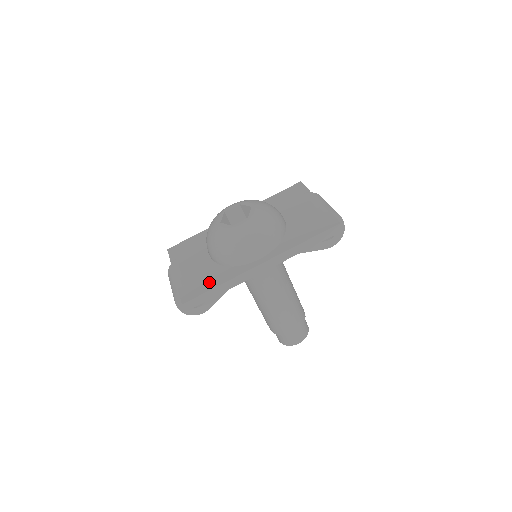
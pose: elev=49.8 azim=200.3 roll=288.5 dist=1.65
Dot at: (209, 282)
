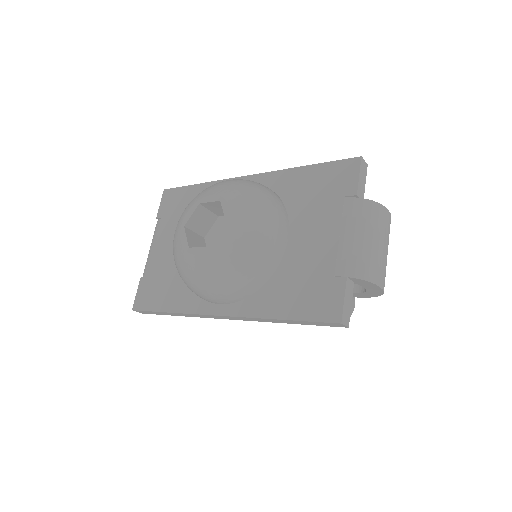
Dot at: (164, 297)
